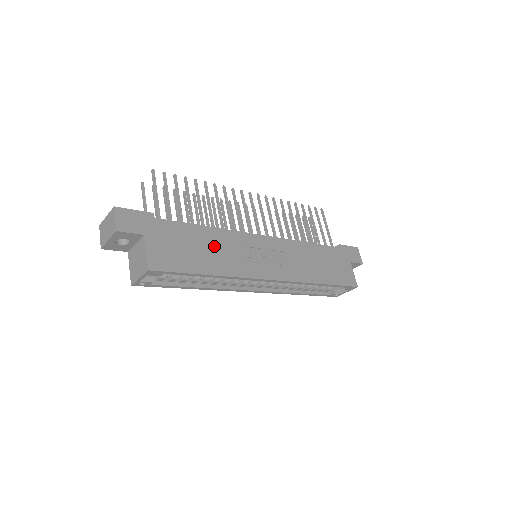
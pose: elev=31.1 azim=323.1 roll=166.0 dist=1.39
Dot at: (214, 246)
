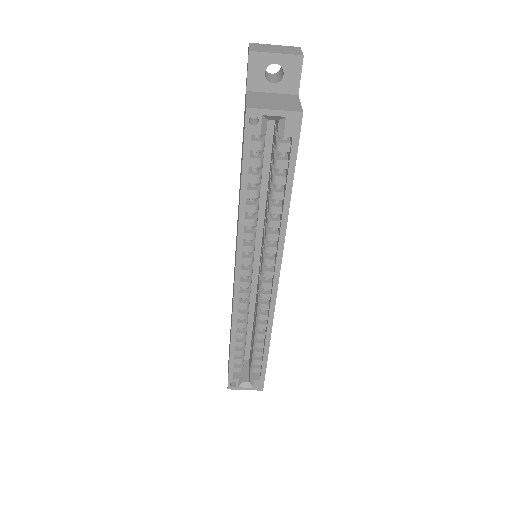
Dot at: occluded
